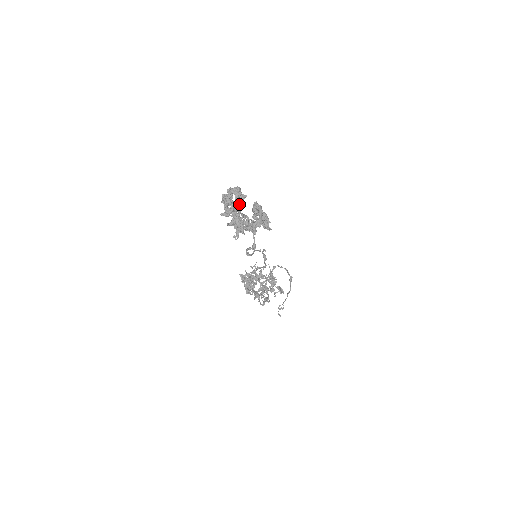
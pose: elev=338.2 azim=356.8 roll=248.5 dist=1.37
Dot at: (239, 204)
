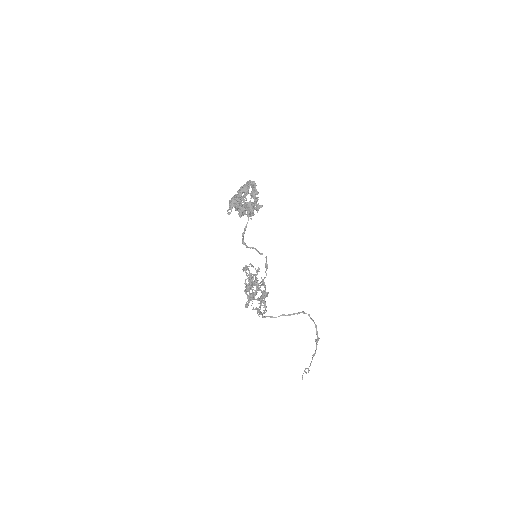
Dot at: (245, 191)
